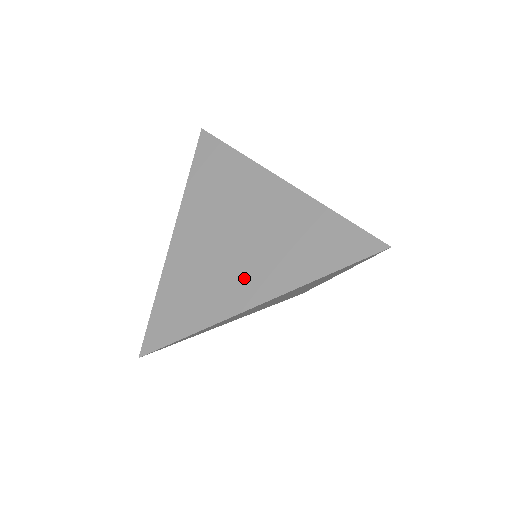
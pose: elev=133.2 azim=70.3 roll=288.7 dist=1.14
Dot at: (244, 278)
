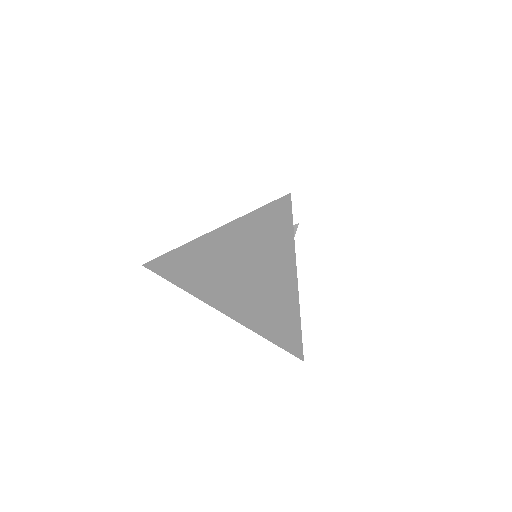
Dot at: occluded
